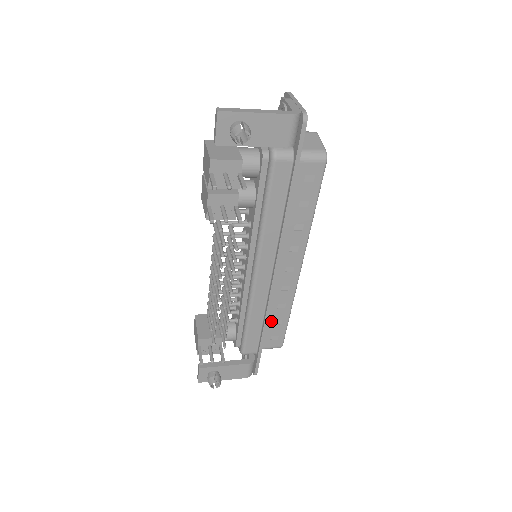
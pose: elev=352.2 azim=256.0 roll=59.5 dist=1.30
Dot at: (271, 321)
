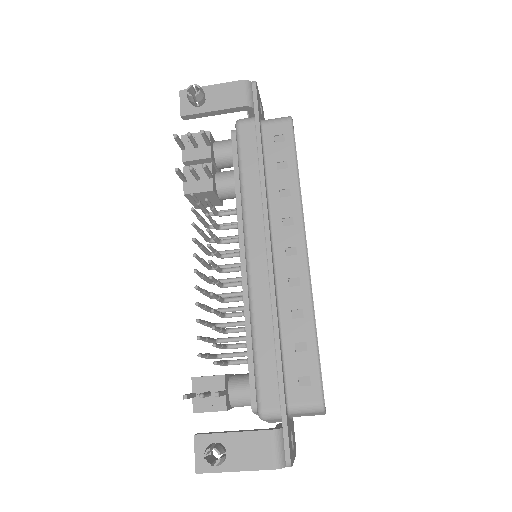
Dot at: (290, 344)
